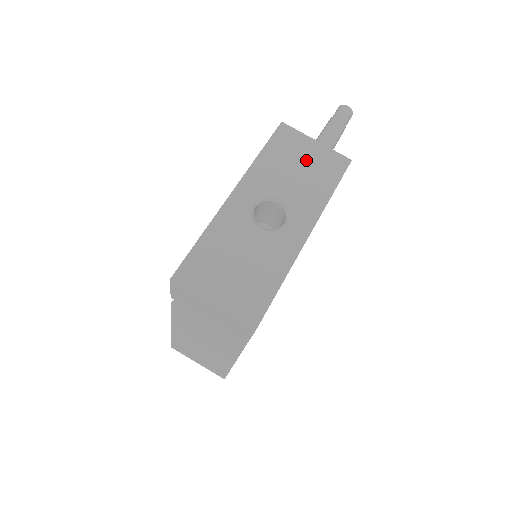
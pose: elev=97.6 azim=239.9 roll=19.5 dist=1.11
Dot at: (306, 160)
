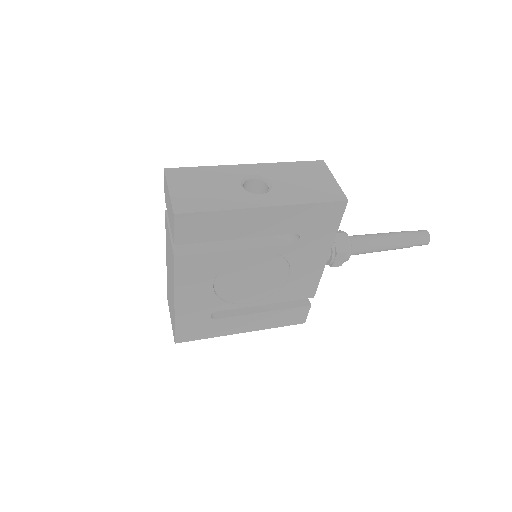
Dot at: (315, 181)
